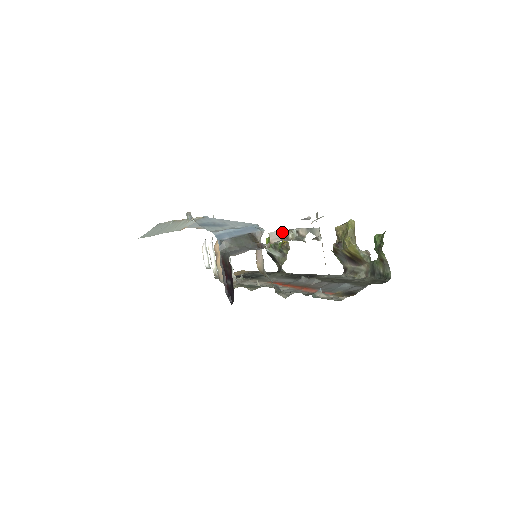
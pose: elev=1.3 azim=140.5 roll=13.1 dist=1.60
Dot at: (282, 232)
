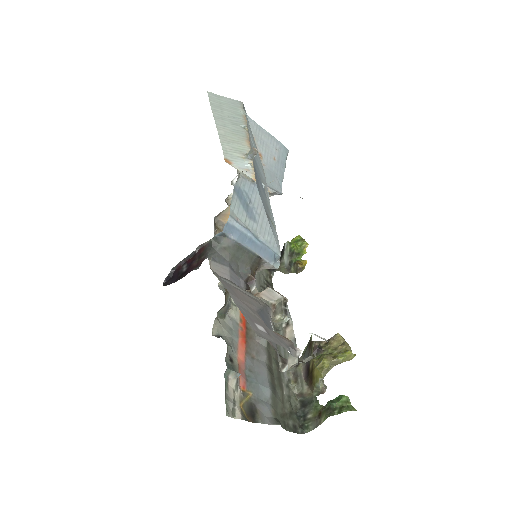
Dot at: (280, 301)
